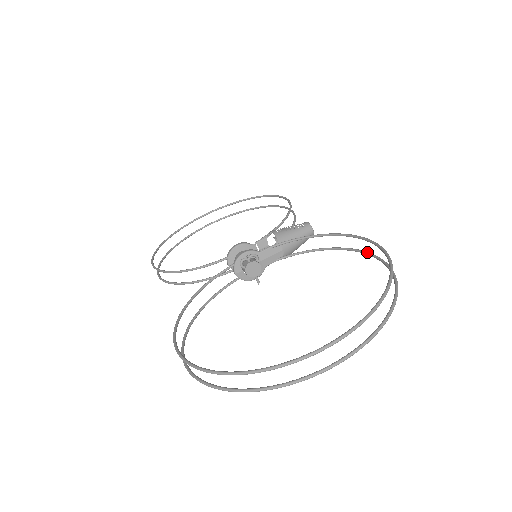
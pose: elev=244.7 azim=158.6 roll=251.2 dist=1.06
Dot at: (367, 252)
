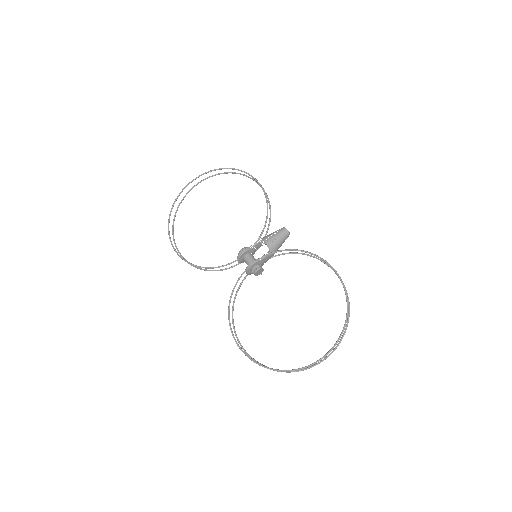
Dot at: (329, 266)
